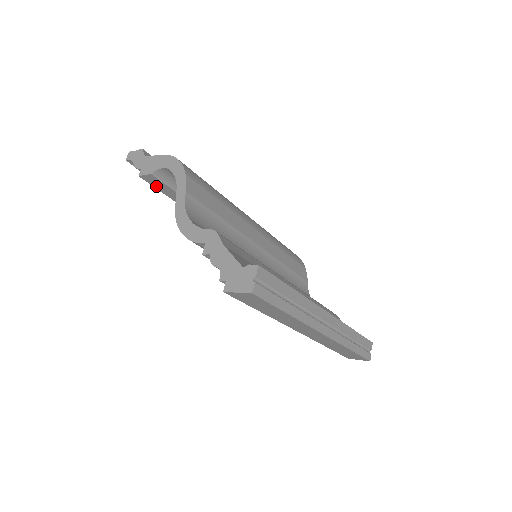
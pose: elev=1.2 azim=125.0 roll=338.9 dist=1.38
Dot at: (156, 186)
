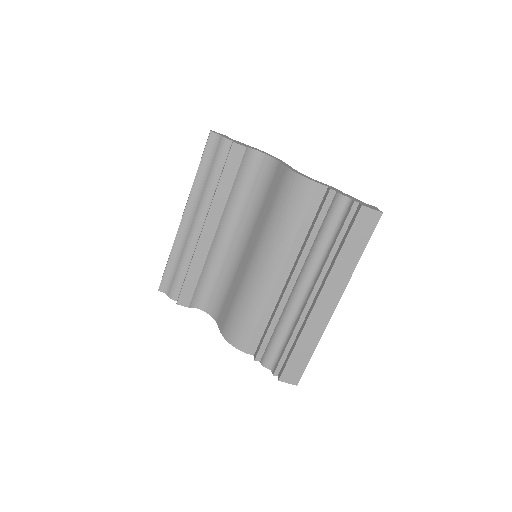
Dot at: (230, 159)
